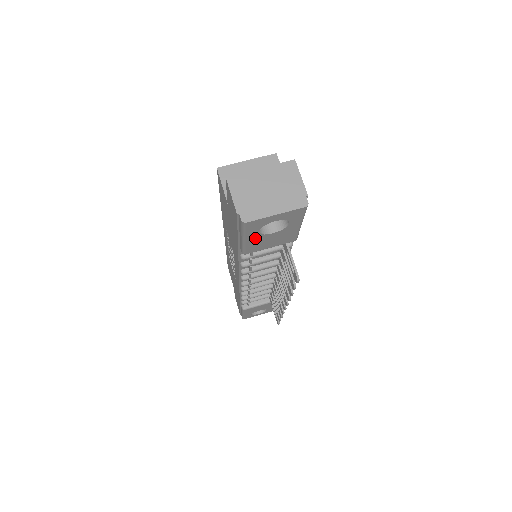
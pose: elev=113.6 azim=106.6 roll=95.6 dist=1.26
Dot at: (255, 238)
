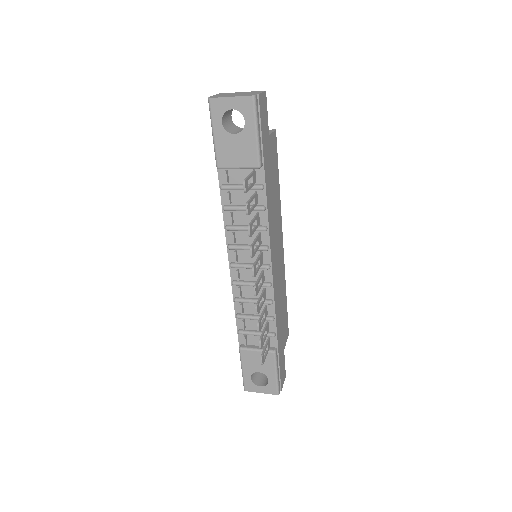
Dot at: (221, 136)
